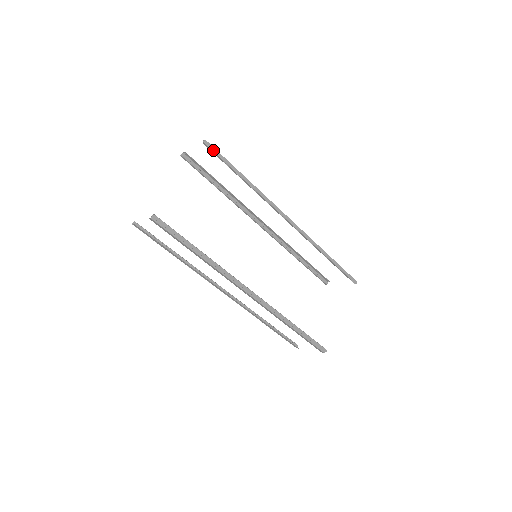
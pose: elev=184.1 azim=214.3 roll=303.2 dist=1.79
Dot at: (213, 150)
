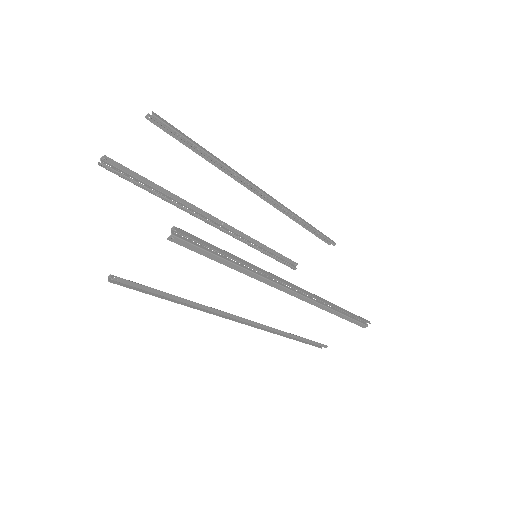
Dot at: (166, 124)
